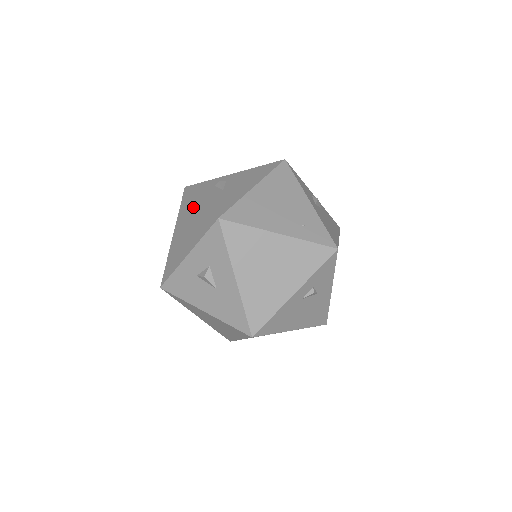
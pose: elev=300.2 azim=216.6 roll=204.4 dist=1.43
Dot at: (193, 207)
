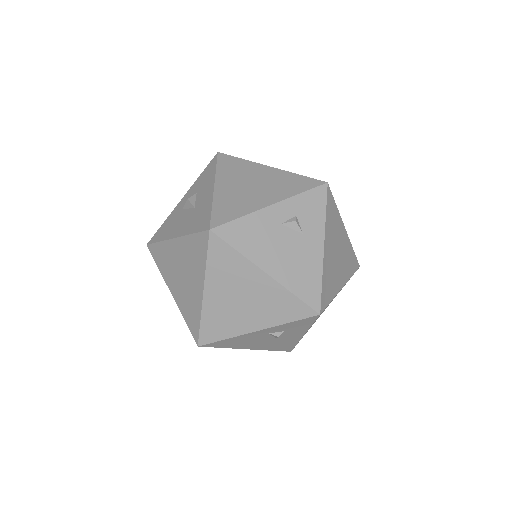
Dot at: occluded
